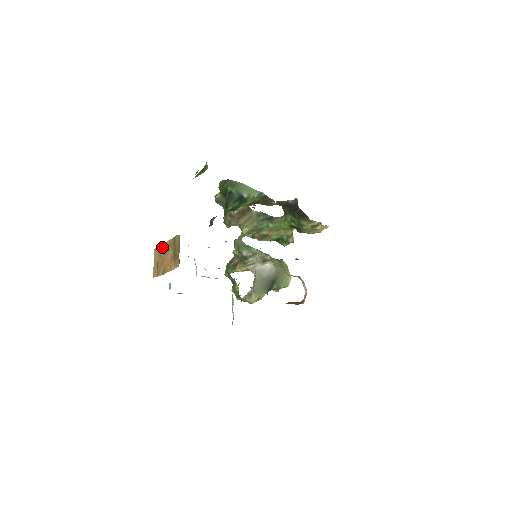
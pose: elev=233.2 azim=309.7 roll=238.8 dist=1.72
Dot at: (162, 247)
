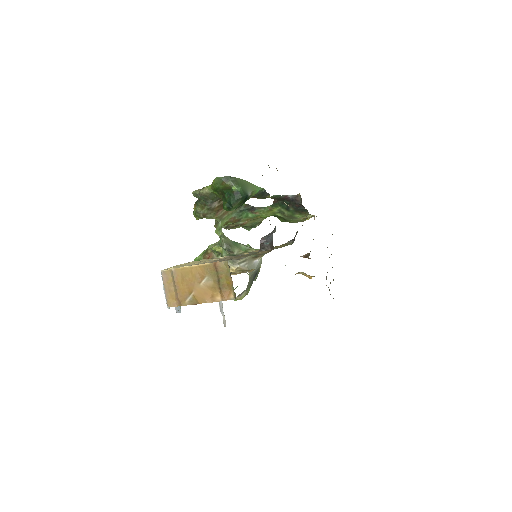
Dot at: (183, 272)
